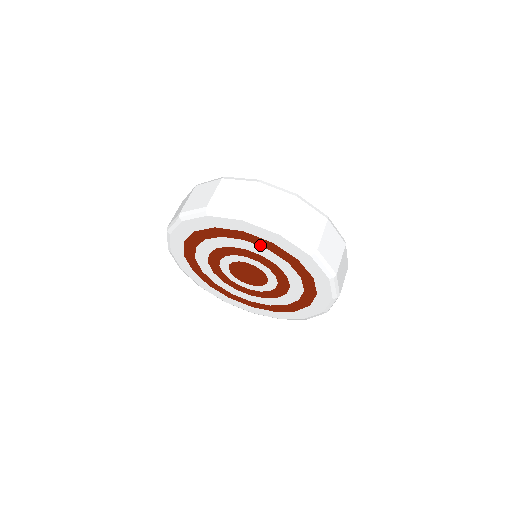
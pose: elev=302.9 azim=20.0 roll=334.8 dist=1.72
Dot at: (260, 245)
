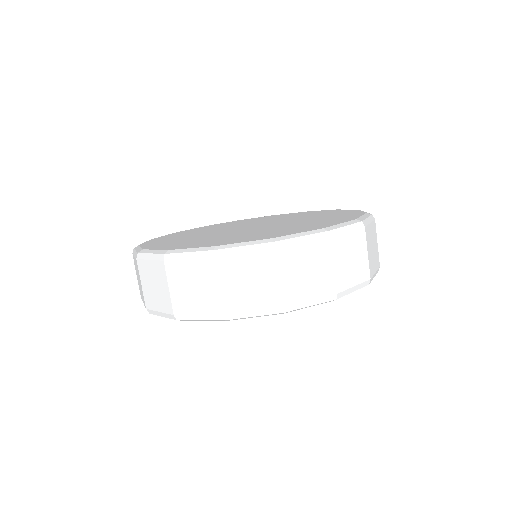
Dot at: occluded
